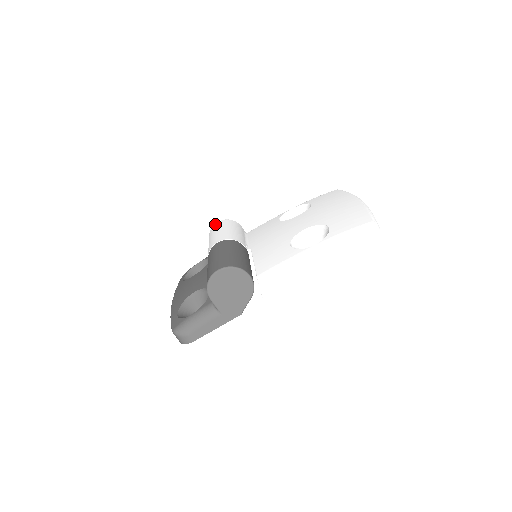
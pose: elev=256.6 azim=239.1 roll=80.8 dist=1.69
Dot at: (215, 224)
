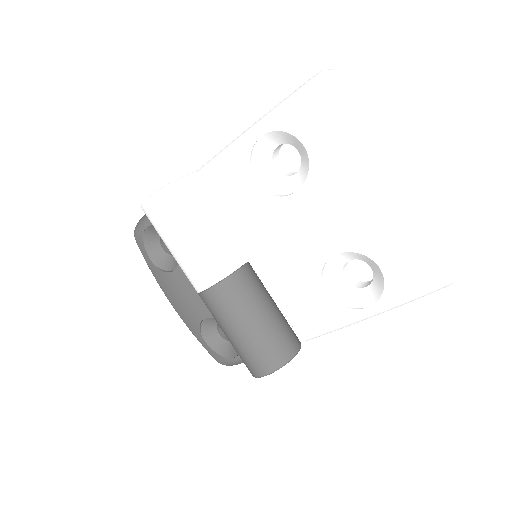
Dot at: (147, 208)
